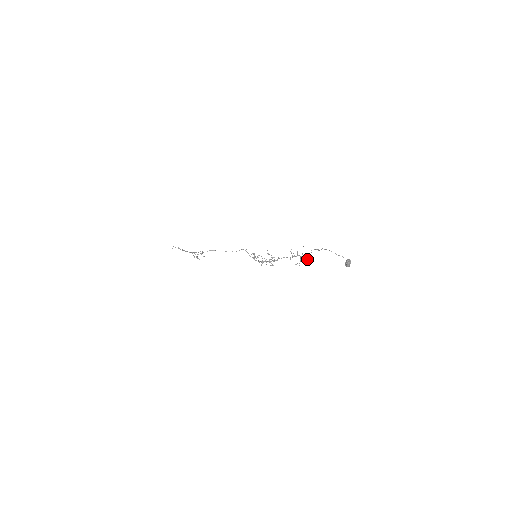
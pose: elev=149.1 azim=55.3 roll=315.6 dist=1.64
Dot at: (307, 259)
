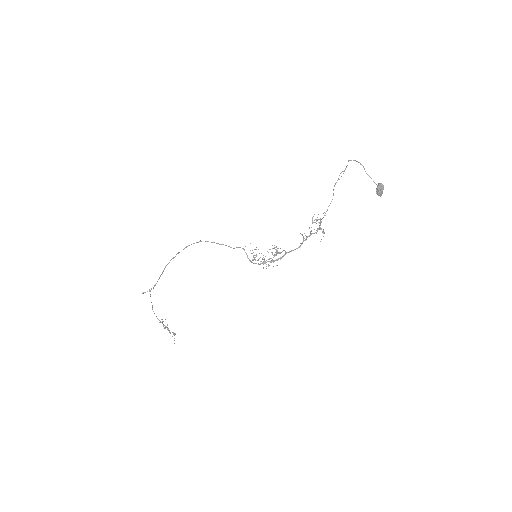
Dot at: (324, 232)
